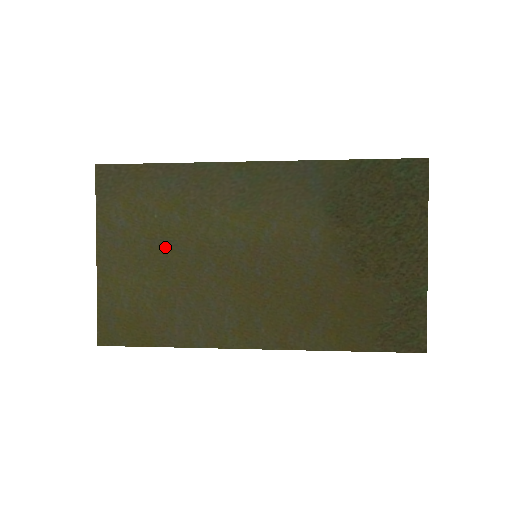
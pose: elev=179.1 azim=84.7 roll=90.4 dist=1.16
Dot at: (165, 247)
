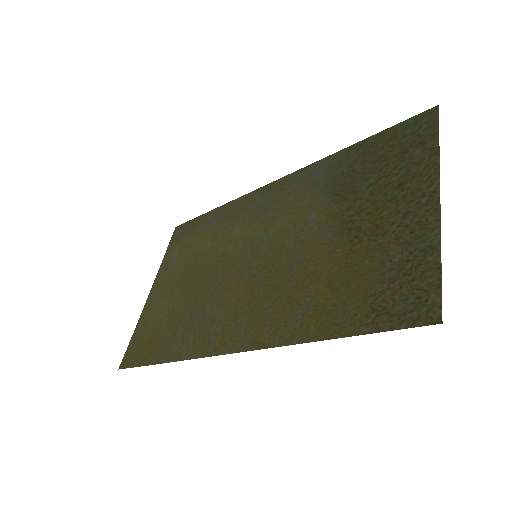
Dot at: (193, 270)
